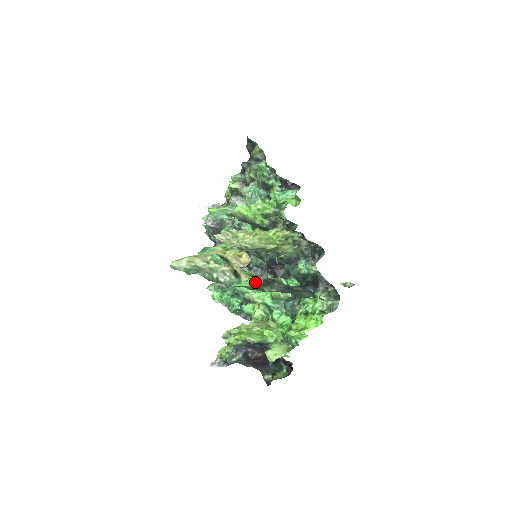
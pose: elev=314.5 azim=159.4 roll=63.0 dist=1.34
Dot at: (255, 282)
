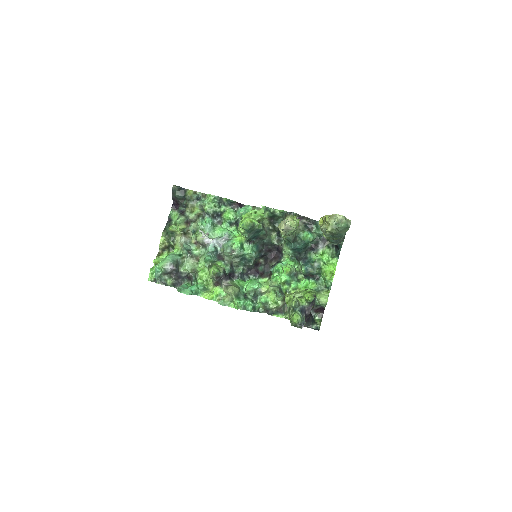
Dot at: (254, 280)
